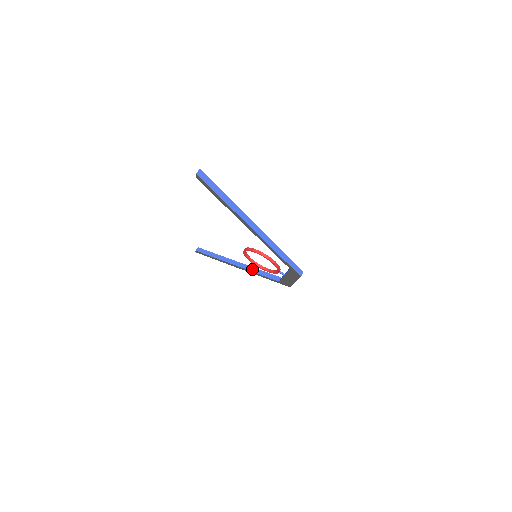
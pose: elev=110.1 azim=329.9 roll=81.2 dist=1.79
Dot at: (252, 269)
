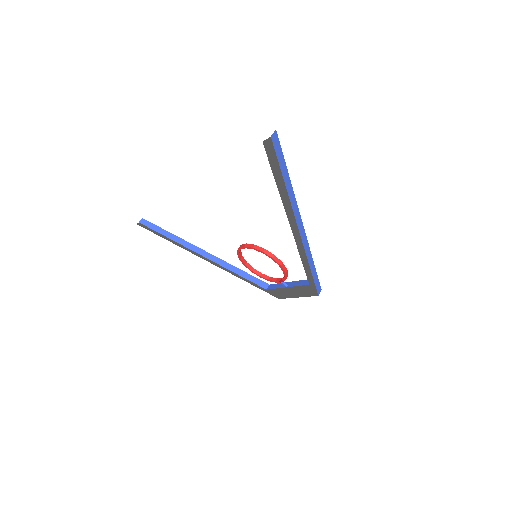
Dot at: (227, 265)
